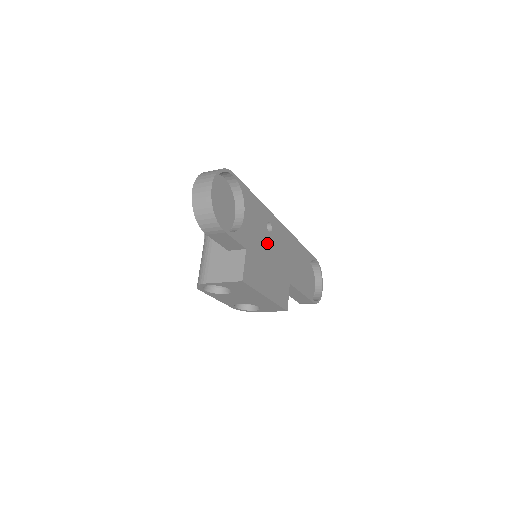
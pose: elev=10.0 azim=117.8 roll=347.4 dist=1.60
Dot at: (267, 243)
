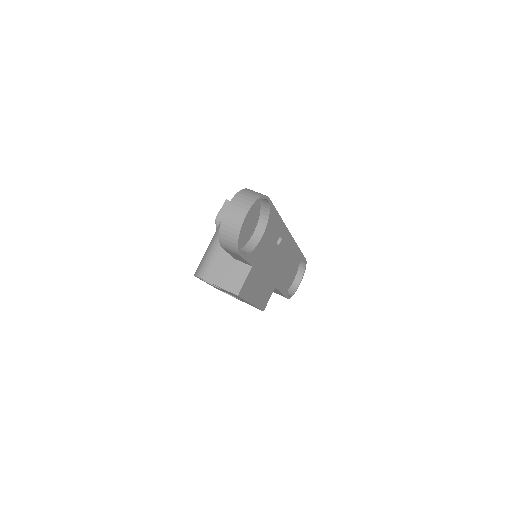
Dot at: (271, 256)
